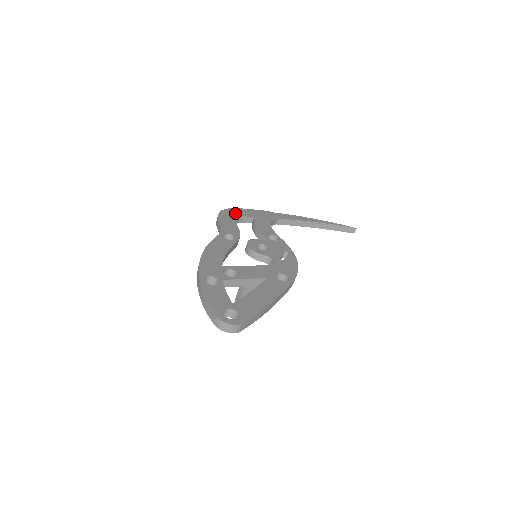
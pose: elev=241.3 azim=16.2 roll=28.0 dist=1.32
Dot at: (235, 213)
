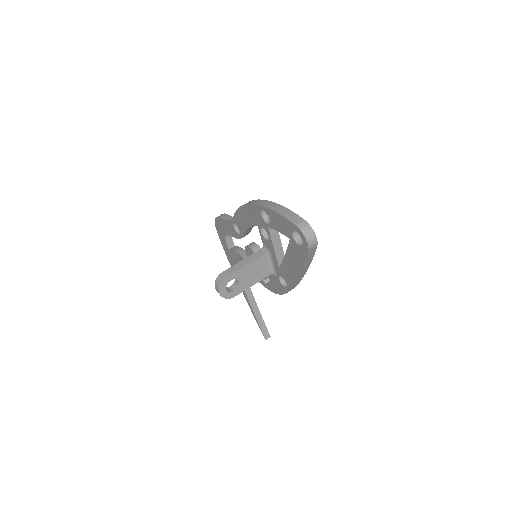
Dot at: occluded
